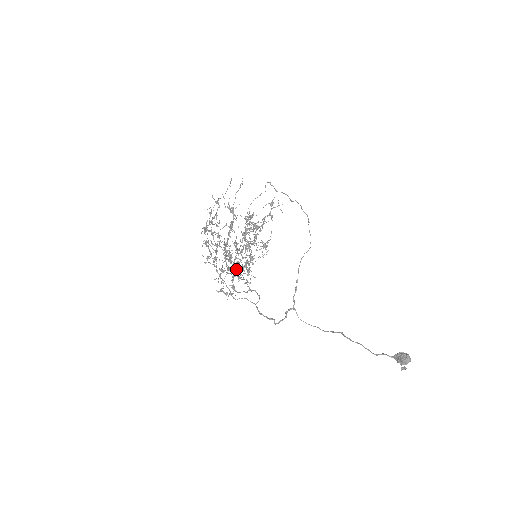
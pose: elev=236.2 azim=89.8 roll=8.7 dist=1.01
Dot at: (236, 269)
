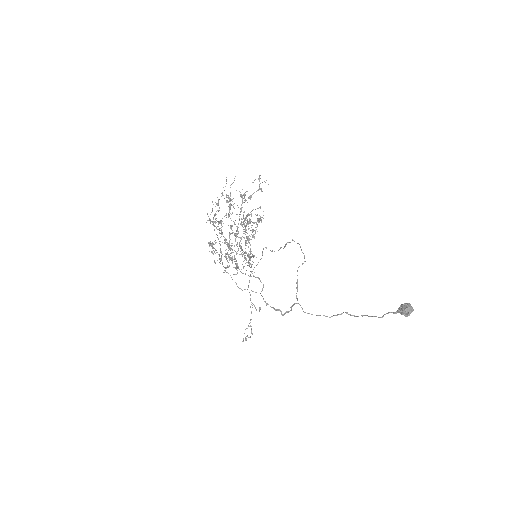
Dot at: (237, 236)
